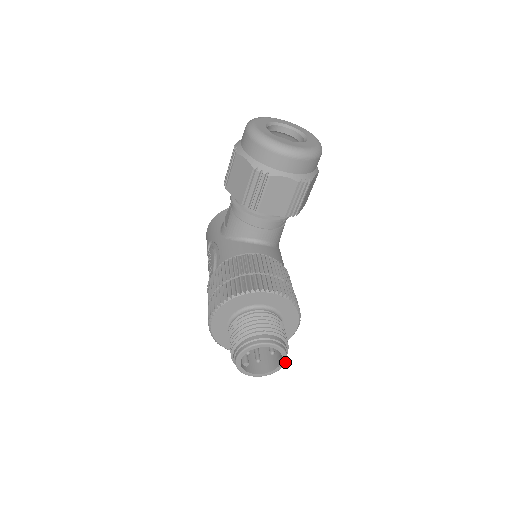
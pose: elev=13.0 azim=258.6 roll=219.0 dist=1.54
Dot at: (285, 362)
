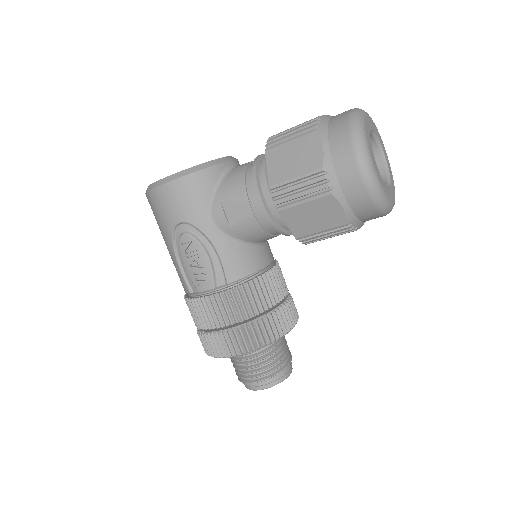
Dot at: occluded
